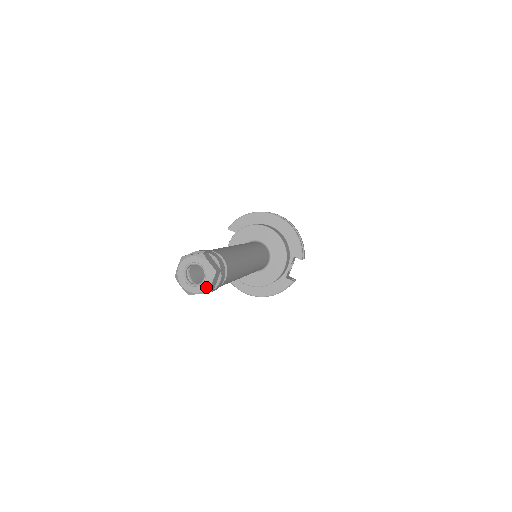
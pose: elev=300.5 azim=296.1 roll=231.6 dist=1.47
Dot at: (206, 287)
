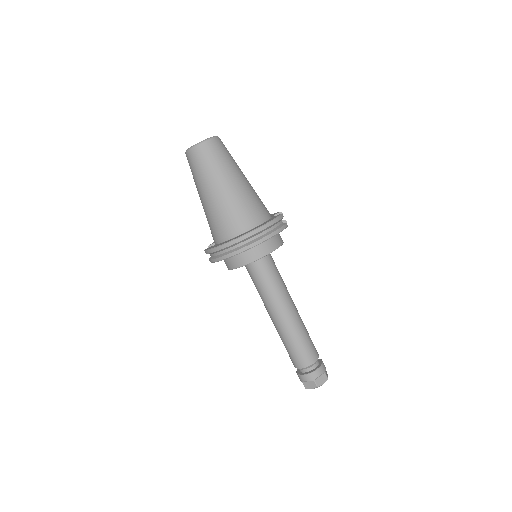
Dot at: occluded
